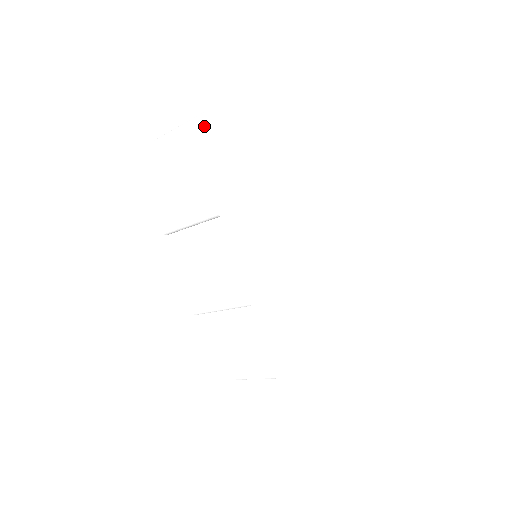
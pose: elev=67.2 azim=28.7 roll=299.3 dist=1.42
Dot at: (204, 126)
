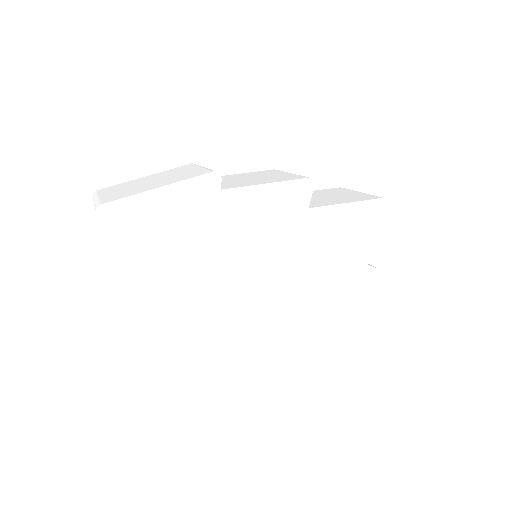
Dot at: occluded
